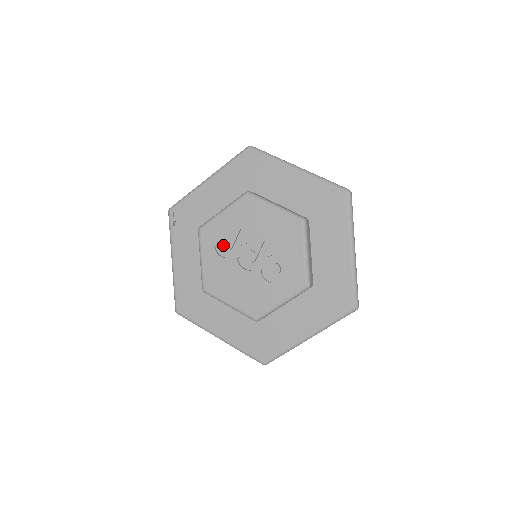
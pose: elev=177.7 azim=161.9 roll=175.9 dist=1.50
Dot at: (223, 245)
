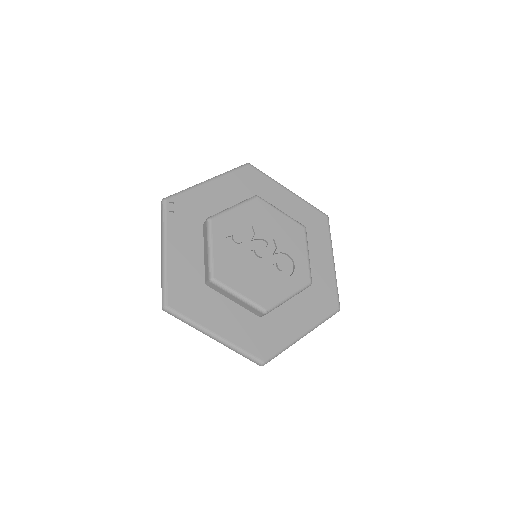
Dot at: (235, 237)
